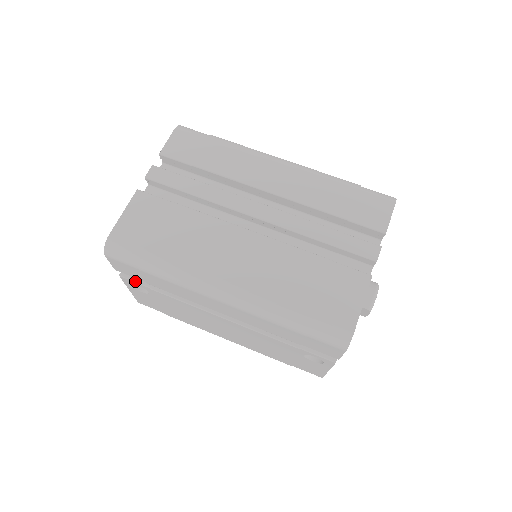
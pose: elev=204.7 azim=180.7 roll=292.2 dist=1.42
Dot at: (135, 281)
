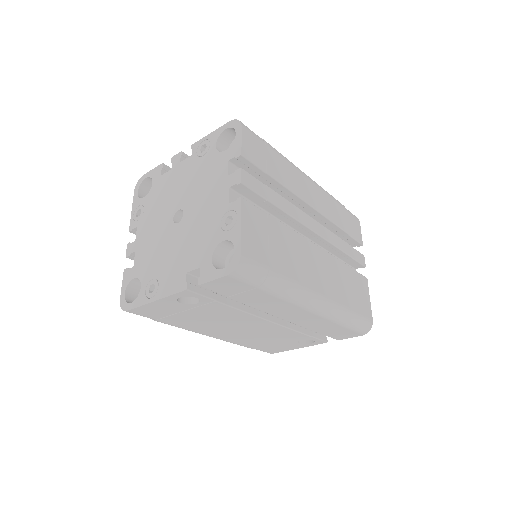
Dot at: (202, 294)
